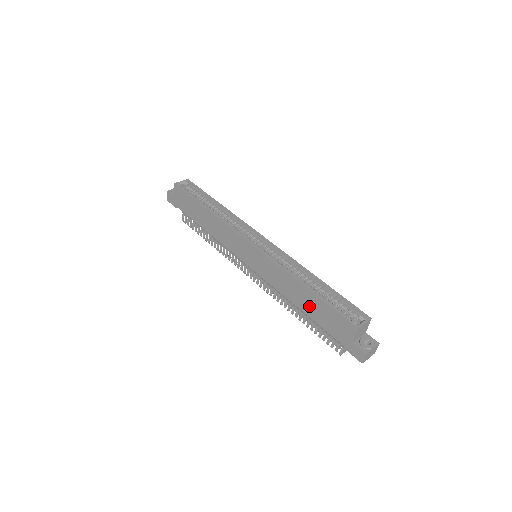
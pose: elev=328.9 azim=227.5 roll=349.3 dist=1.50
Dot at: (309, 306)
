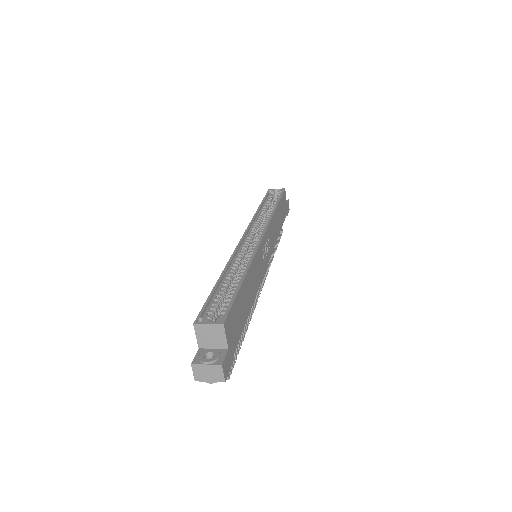
Dot at: occluded
